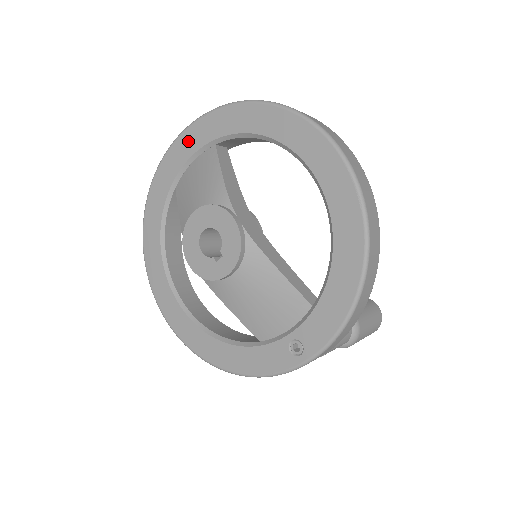
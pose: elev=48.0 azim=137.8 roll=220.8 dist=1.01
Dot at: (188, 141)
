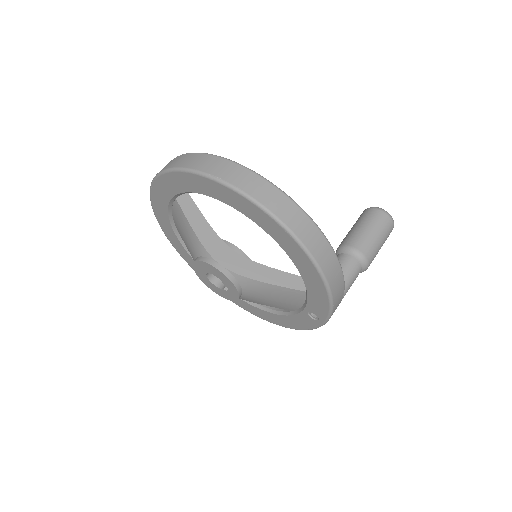
Dot at: (158, 200)
